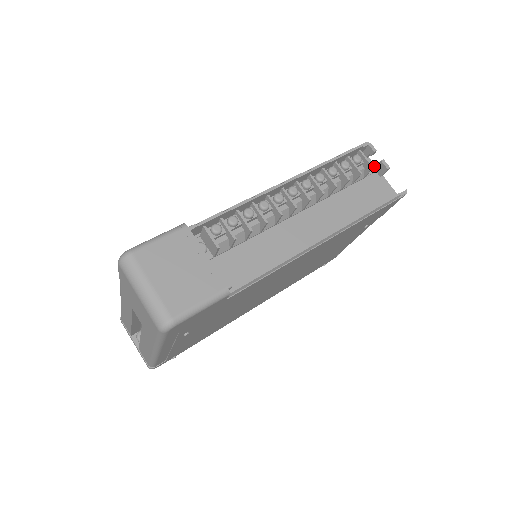
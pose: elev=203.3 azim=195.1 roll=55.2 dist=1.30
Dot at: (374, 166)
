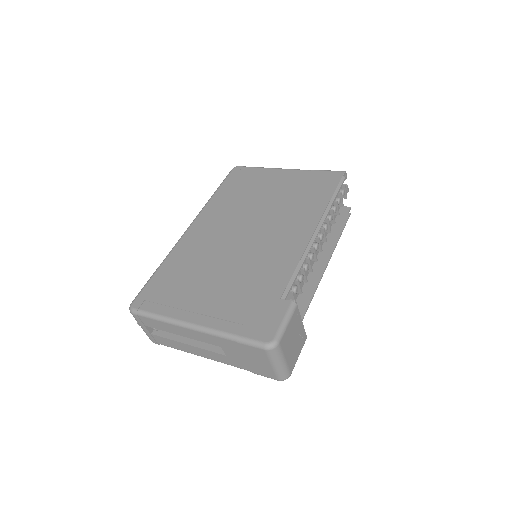
Dot at: occluded
